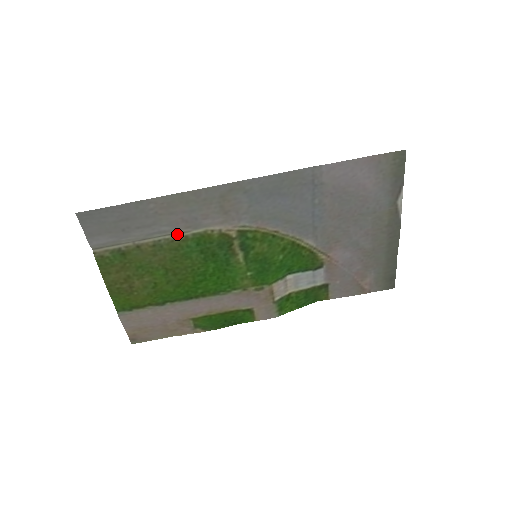
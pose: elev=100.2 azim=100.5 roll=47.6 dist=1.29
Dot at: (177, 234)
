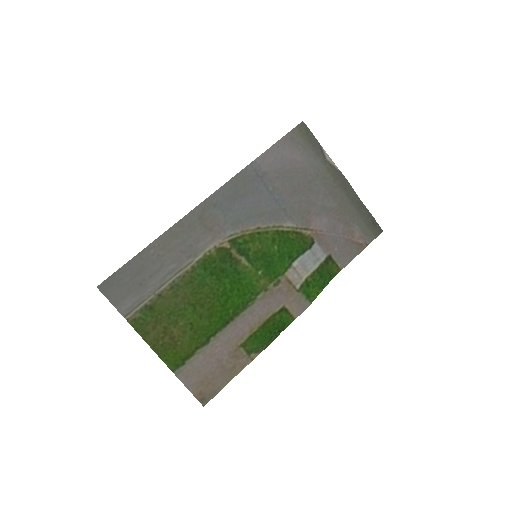
Dot at: (184, 269)
